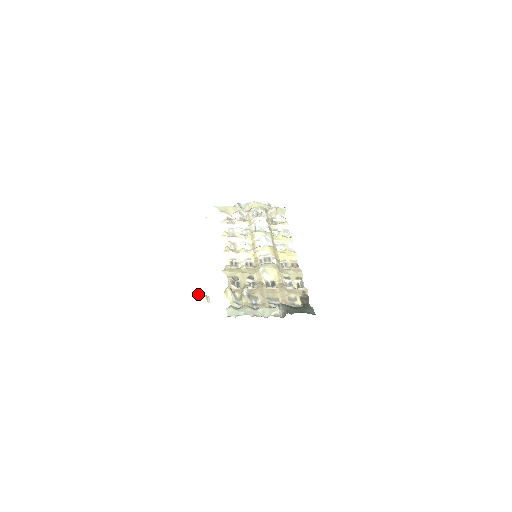
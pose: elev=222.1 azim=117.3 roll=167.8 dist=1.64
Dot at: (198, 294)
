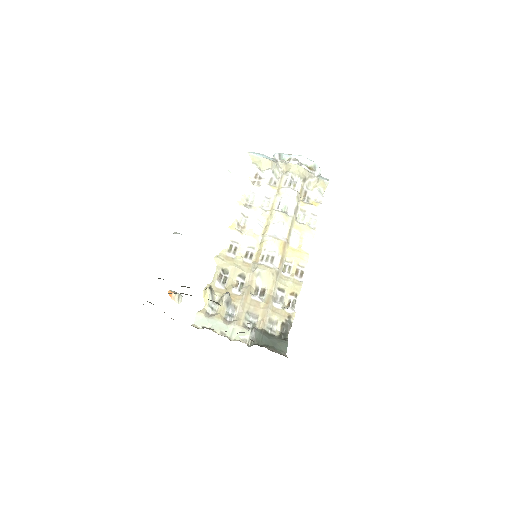
Dot at: (171, 291)
